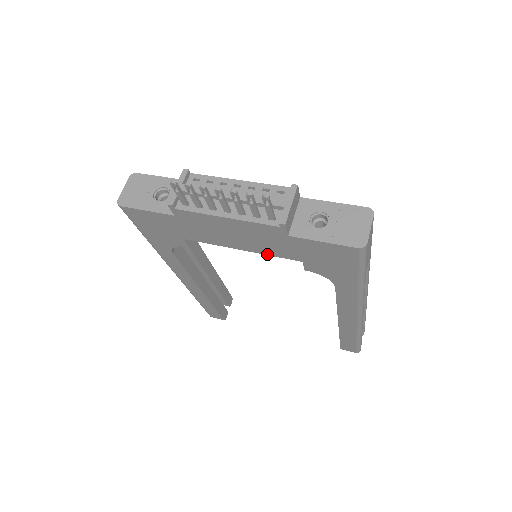
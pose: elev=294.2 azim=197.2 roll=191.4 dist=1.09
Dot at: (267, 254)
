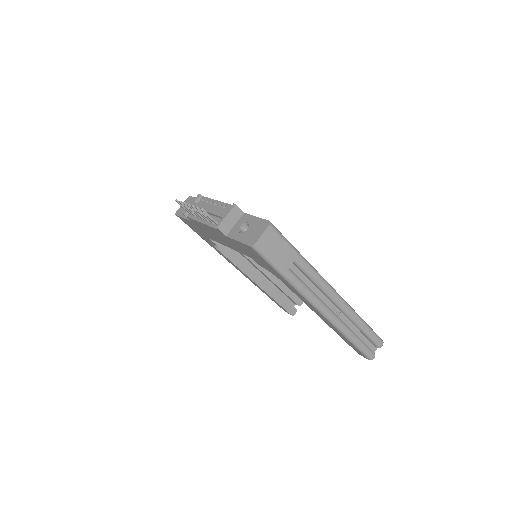
Dot at: (237, 251)
